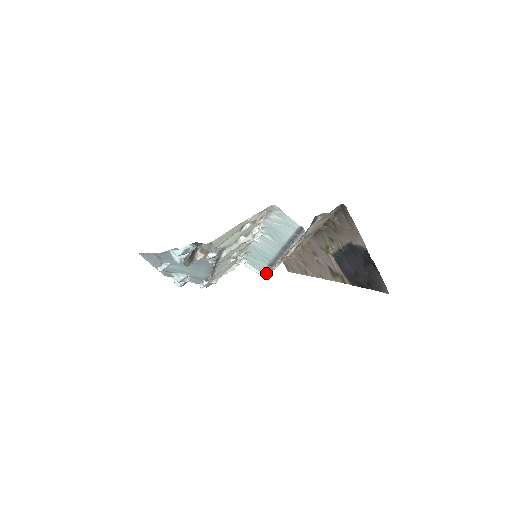
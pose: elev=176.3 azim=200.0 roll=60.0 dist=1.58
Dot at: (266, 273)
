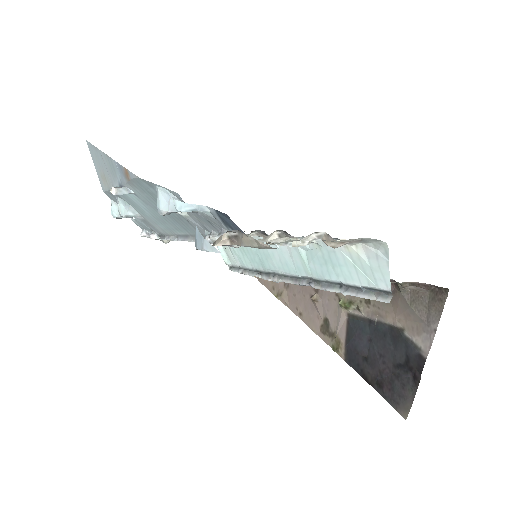
Dot at: (238, 270)
